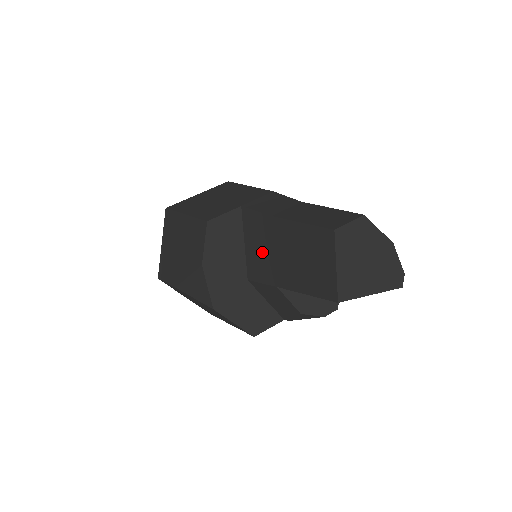
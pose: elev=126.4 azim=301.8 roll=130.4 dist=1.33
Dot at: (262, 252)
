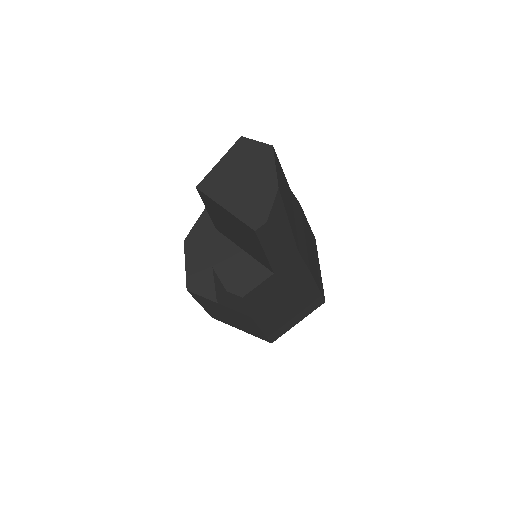
Dot at: occluded
